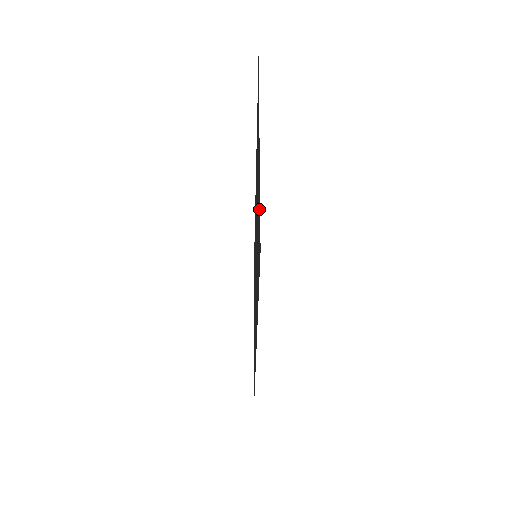
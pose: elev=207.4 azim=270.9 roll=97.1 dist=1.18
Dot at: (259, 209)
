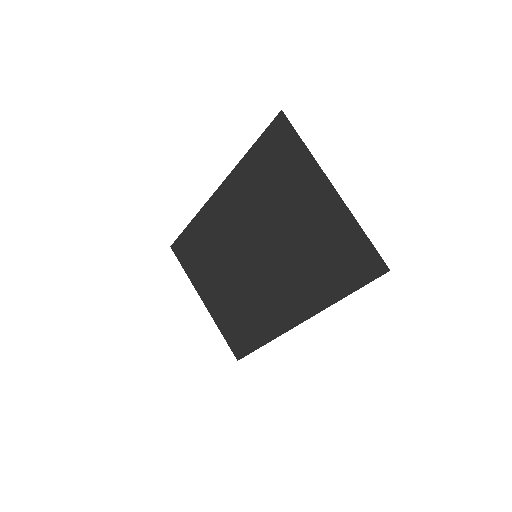
Dot at: (356, 241)
